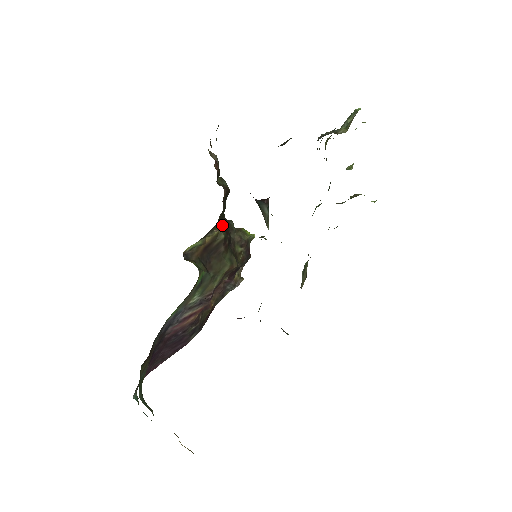
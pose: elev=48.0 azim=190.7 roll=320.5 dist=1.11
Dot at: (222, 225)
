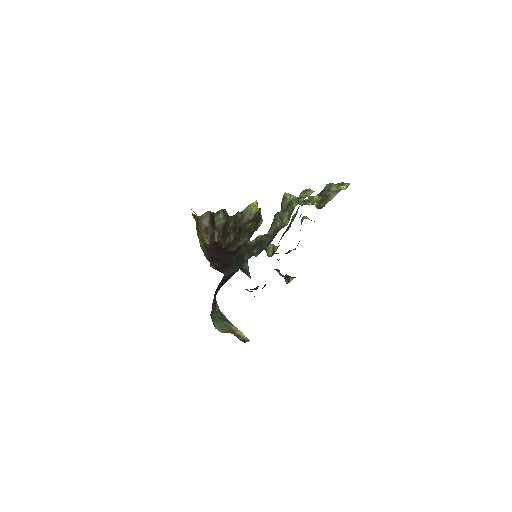
Dot at: (229, 233)
